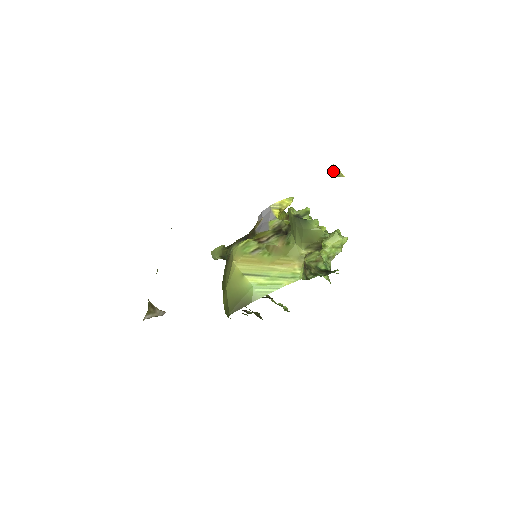
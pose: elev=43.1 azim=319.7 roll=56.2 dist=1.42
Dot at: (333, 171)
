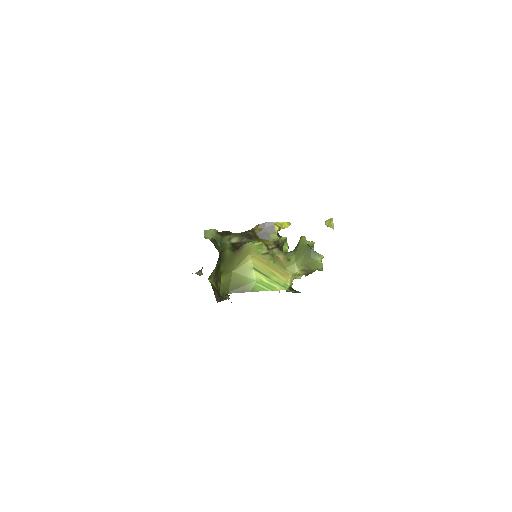
Dot at: (328, 221)
